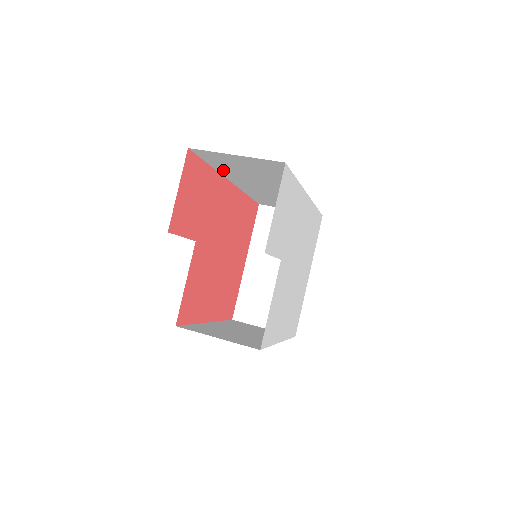
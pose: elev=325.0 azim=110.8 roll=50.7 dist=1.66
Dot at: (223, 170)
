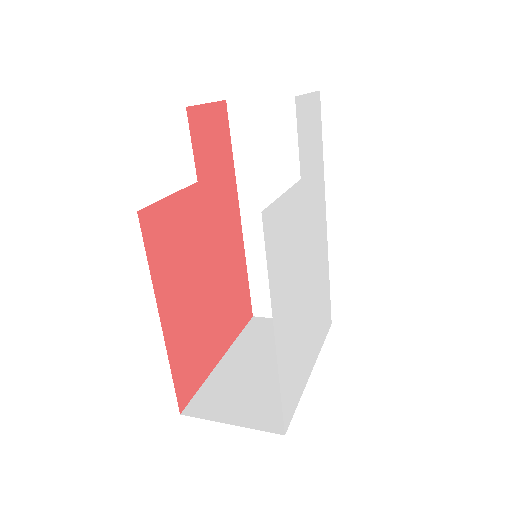
Dot at: (243, 168)
